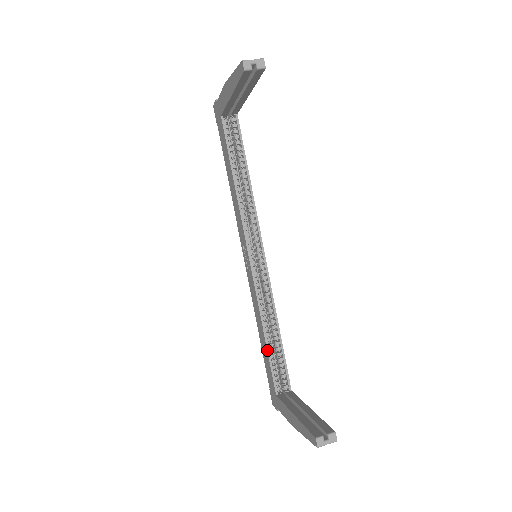
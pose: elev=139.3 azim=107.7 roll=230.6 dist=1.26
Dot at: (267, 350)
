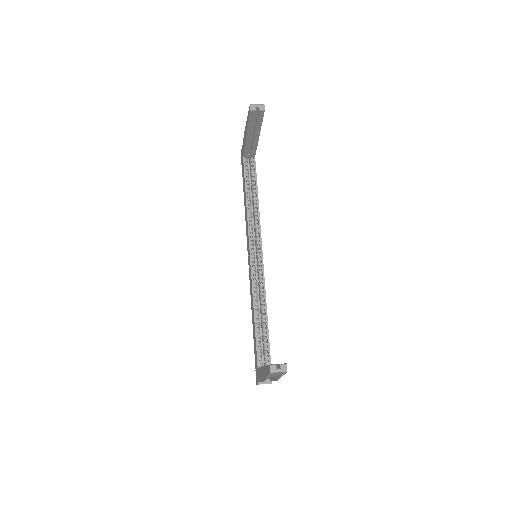
Dot at: (255, 329)
